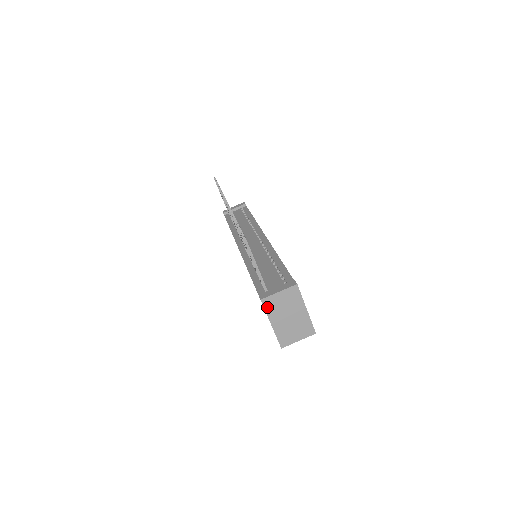
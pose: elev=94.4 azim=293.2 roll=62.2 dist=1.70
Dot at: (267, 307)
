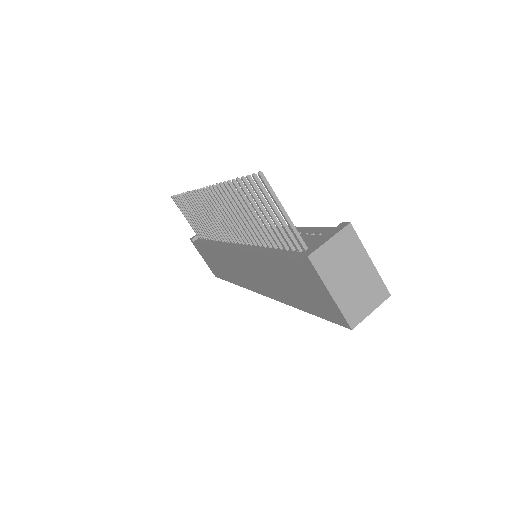
Dot at: (319, 267)
